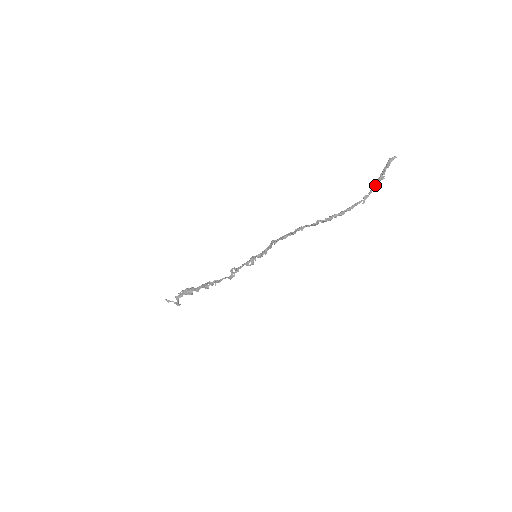
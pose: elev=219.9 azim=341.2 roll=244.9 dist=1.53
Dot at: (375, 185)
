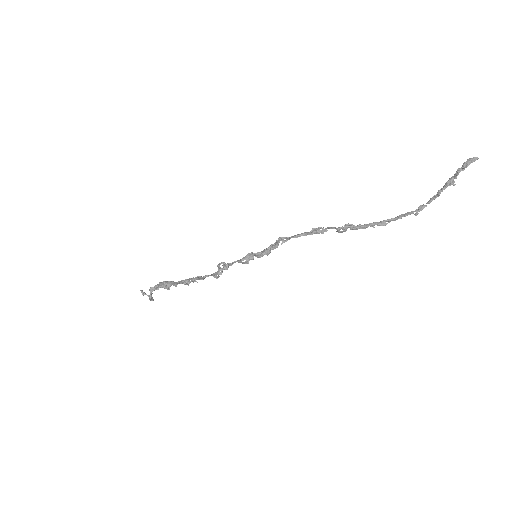
Dot at: (439, 192)
